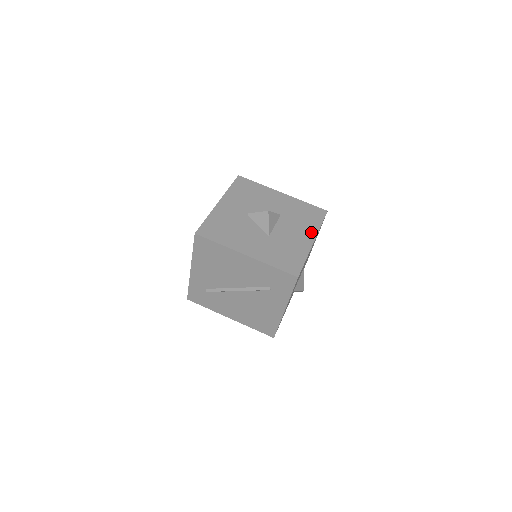
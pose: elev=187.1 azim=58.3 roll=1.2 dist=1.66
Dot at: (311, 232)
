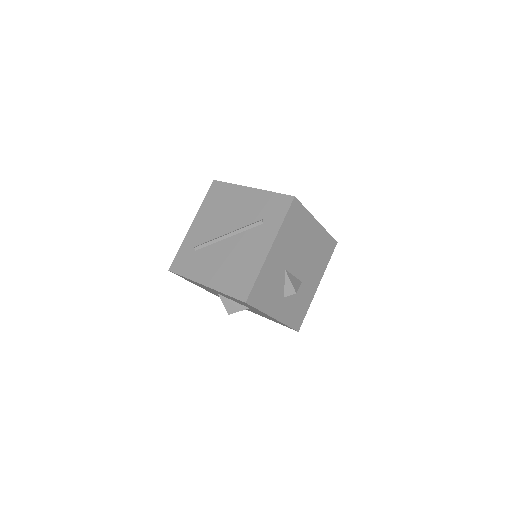
Dot at: occluded
